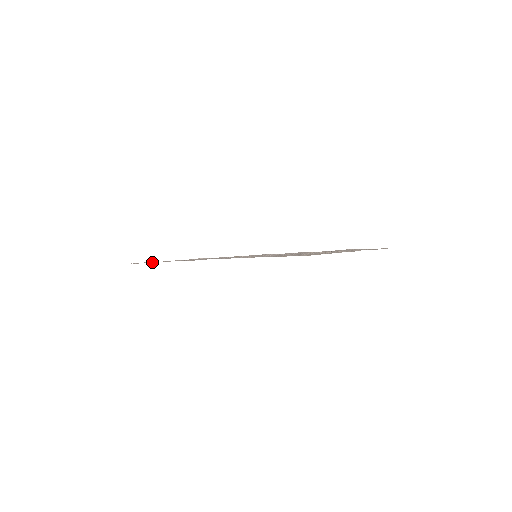
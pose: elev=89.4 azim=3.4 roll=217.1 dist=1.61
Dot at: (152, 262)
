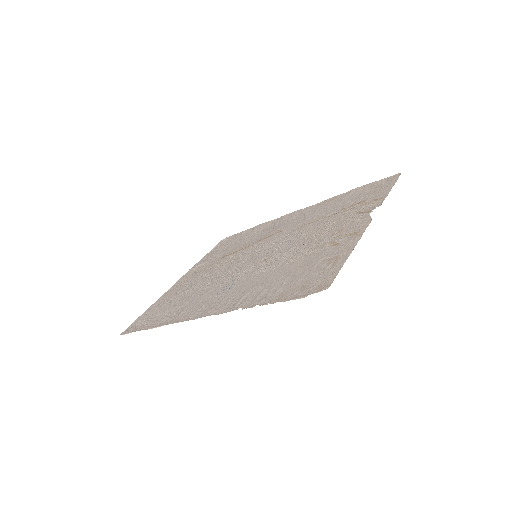
Dot at: (152, 322)
